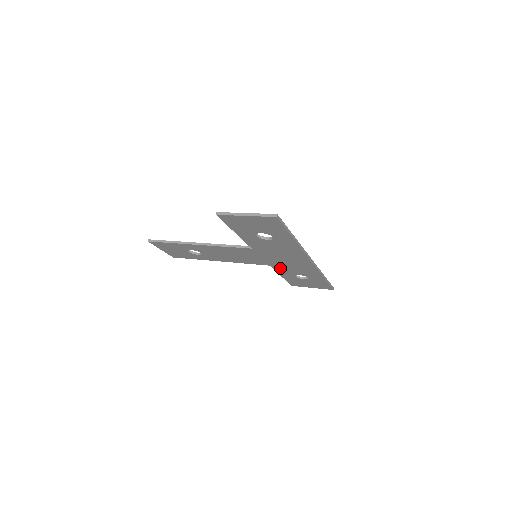
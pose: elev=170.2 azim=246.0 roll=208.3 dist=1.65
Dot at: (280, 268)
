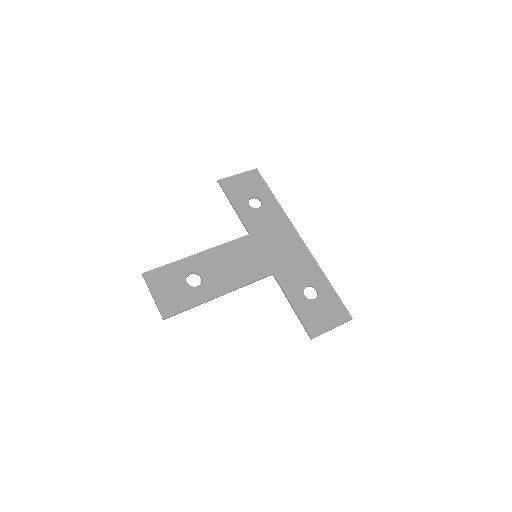
Dot at: (253, 227)
